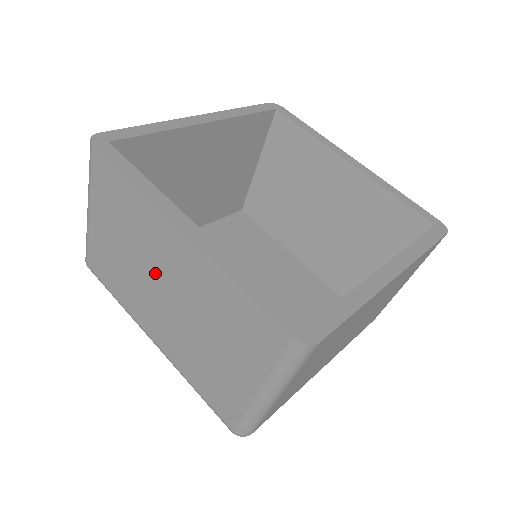
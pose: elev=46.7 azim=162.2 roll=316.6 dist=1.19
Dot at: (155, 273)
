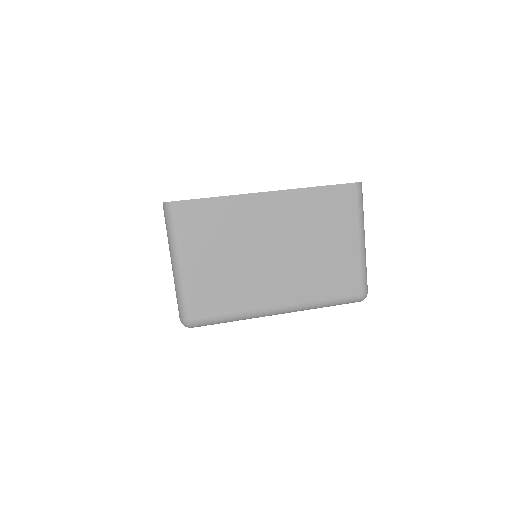
Dot at: occluded
